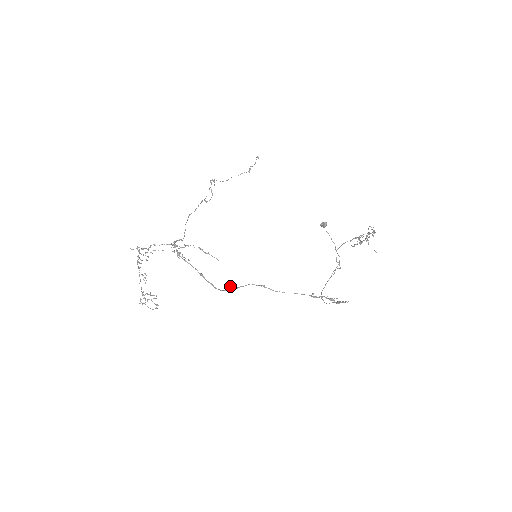
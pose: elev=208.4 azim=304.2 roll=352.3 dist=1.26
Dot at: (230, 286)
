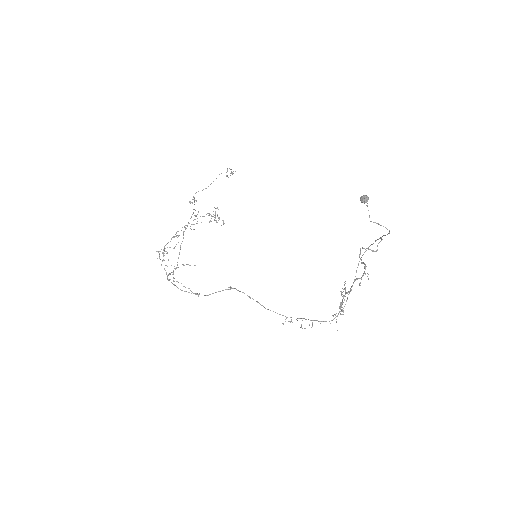
Dot at: (228, 287)
